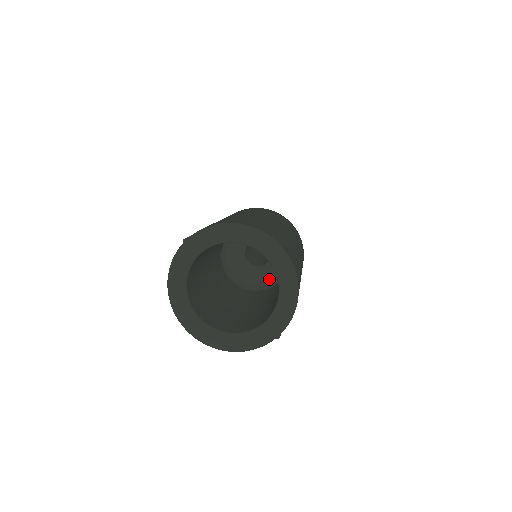
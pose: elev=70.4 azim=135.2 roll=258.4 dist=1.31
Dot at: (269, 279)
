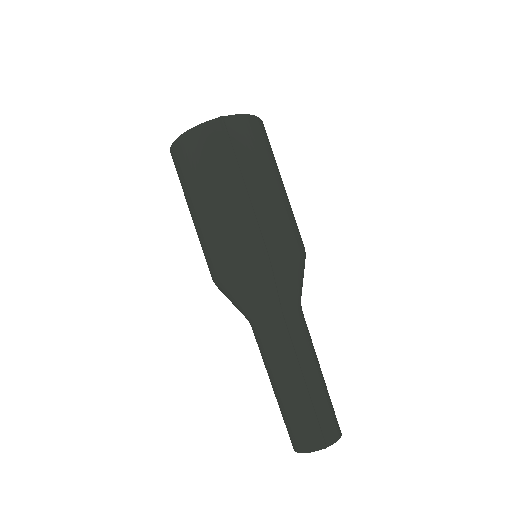
Dot at: occluded
